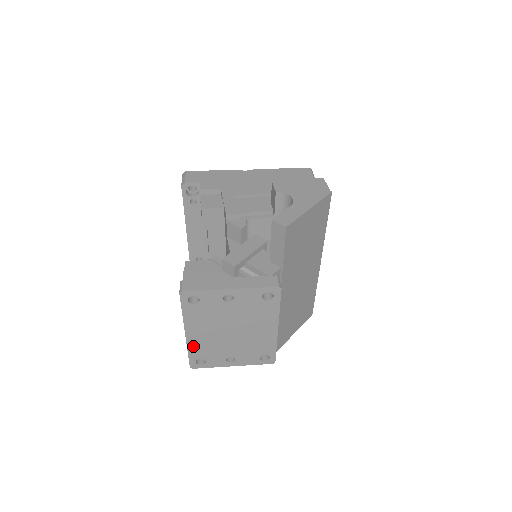
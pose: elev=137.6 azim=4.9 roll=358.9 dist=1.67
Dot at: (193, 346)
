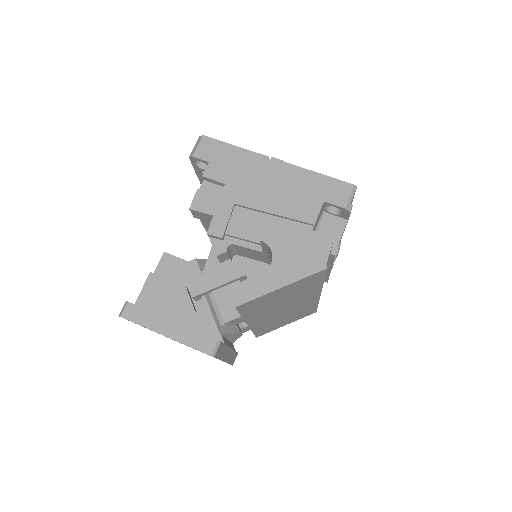
Dot at: occluded
